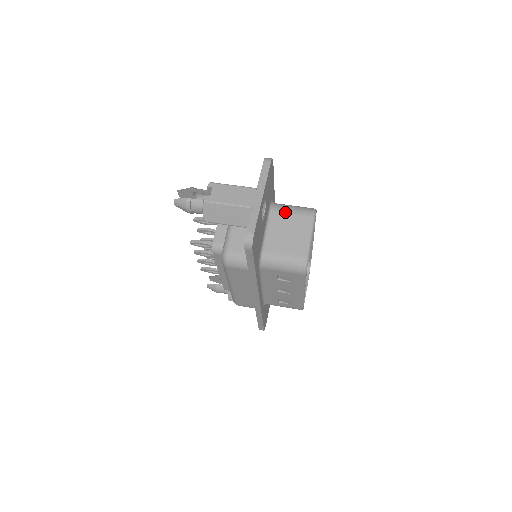
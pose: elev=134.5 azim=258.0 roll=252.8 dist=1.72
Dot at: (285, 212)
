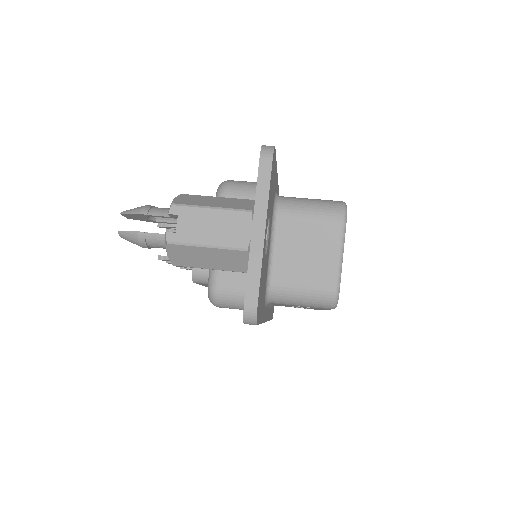
Dot at: (298, 217)
